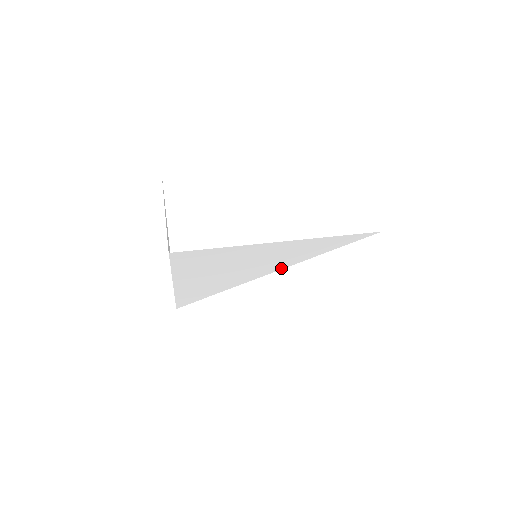
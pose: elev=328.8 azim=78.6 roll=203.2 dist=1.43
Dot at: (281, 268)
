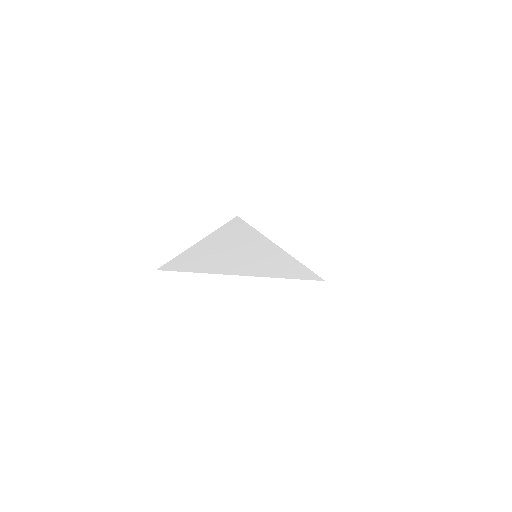
Dot at: (259, 275)
